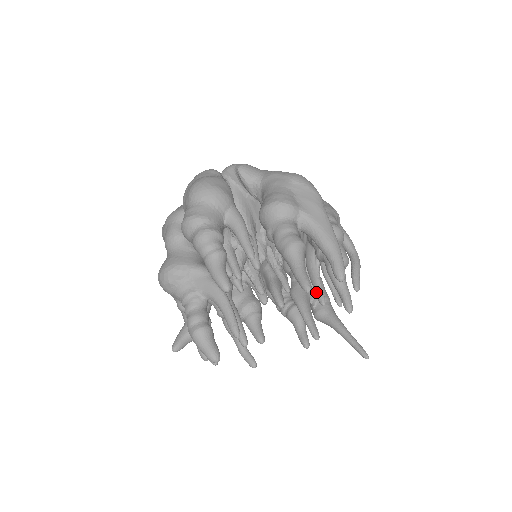
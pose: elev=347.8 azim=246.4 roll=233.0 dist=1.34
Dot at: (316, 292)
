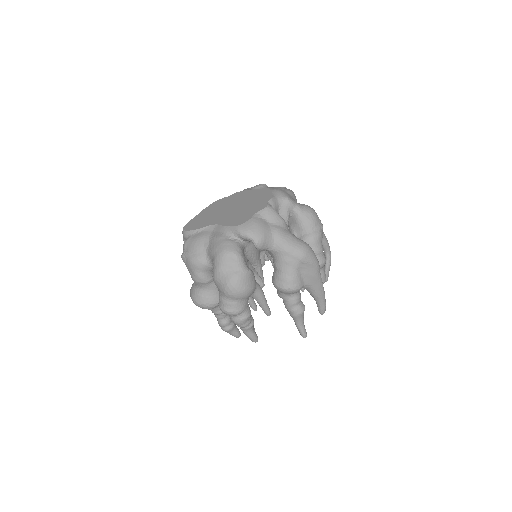
Dot at: occluded
